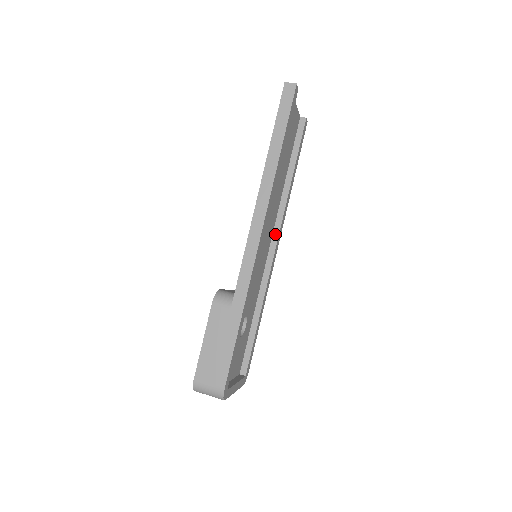
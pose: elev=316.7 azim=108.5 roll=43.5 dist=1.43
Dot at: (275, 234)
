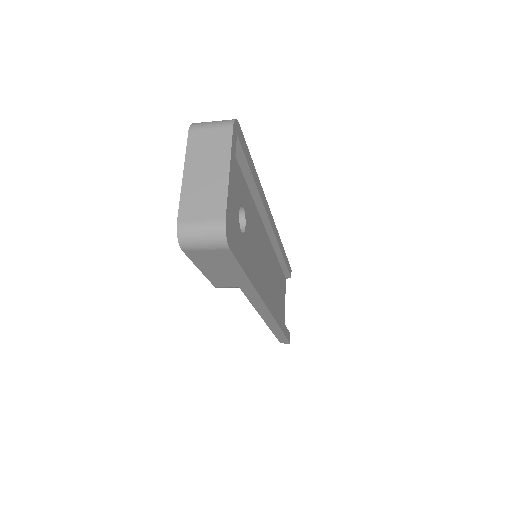
Dot at: occluded
